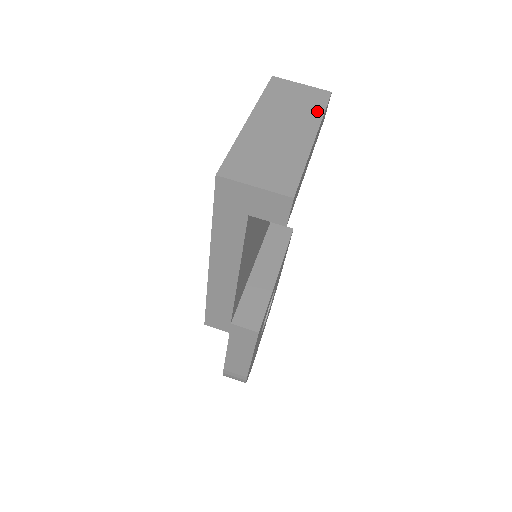
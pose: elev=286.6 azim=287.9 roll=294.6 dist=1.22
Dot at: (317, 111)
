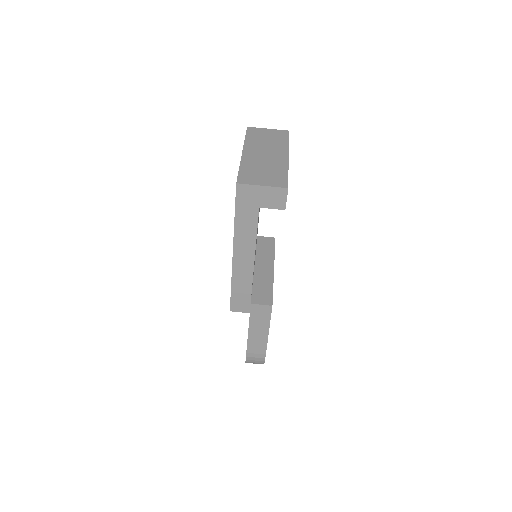
Dot at: (284, 142)
